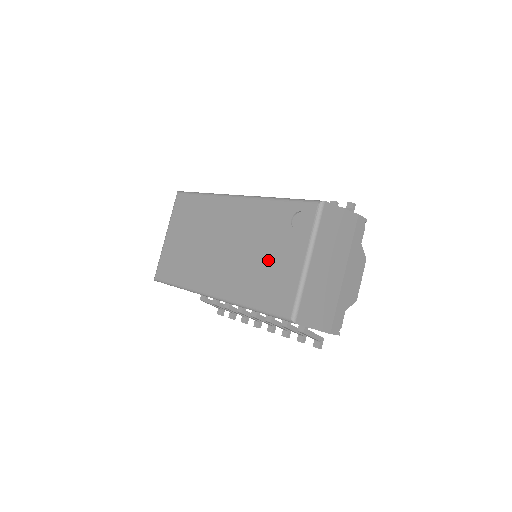
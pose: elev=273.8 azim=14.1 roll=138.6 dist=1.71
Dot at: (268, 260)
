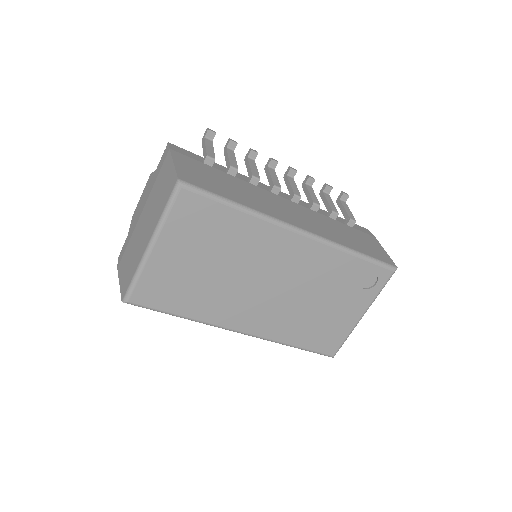
Dot at: (325, 310)
